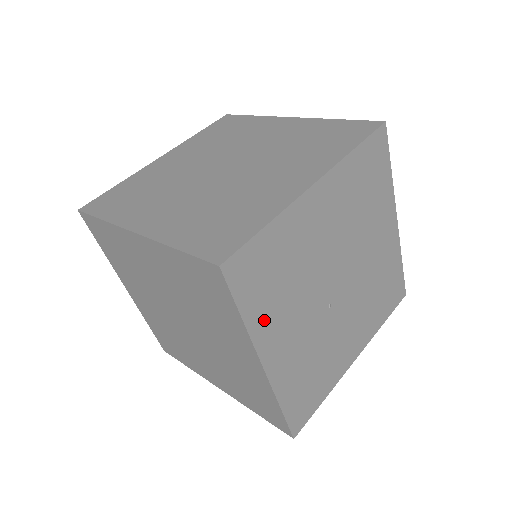
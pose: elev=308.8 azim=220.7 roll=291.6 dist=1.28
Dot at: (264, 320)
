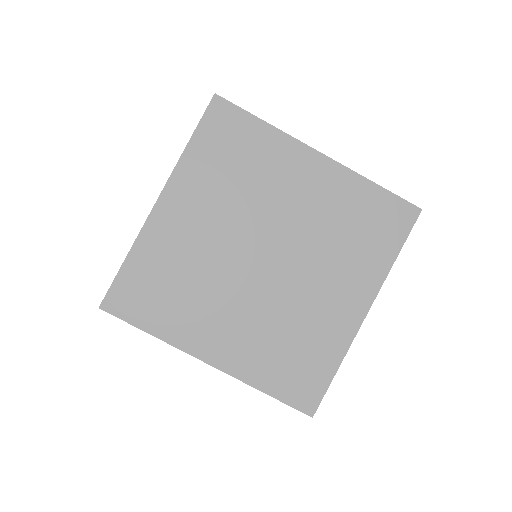
Dot at: occluded
